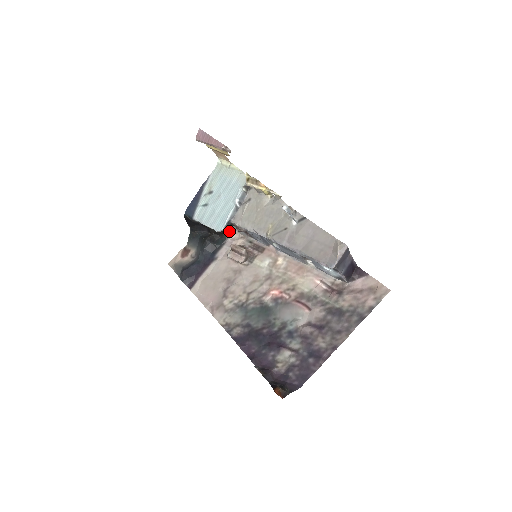
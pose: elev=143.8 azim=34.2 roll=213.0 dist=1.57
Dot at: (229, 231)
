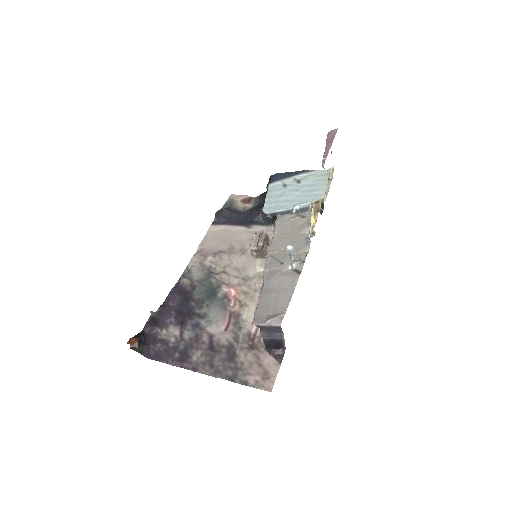
Dot at: occluded
